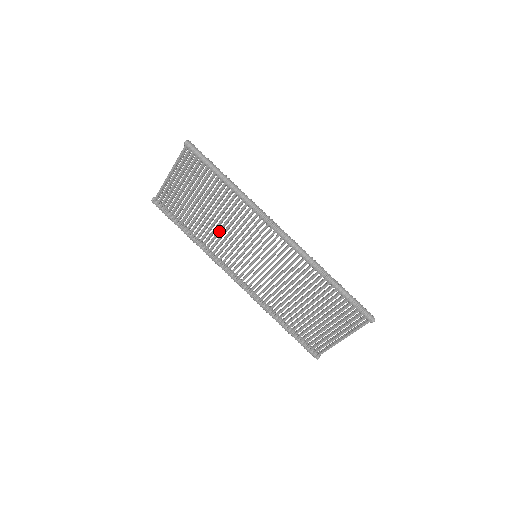
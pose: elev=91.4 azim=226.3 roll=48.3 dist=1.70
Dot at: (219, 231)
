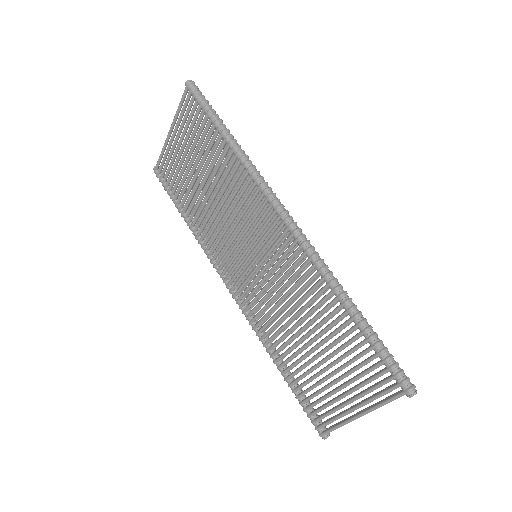
Dot at: (215, 213)
